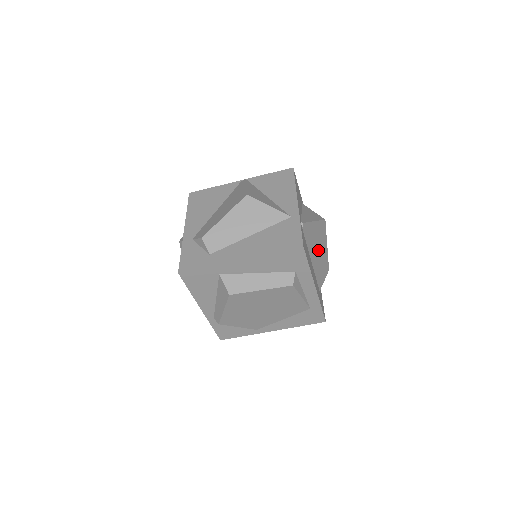
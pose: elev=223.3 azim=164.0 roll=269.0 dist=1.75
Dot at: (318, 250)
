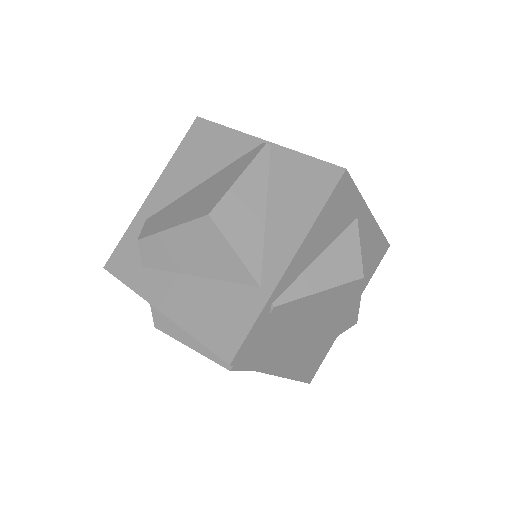
Dot at: (325, 316)
